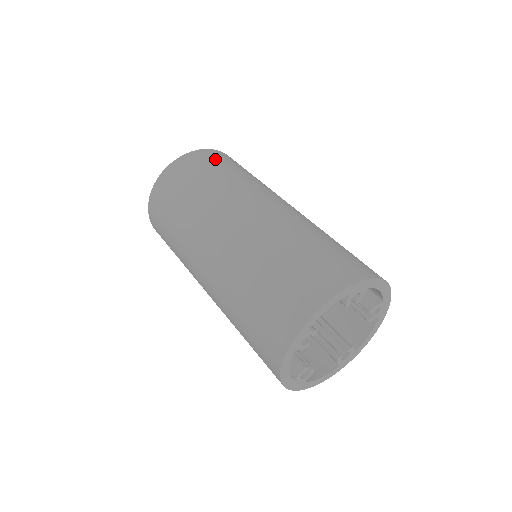
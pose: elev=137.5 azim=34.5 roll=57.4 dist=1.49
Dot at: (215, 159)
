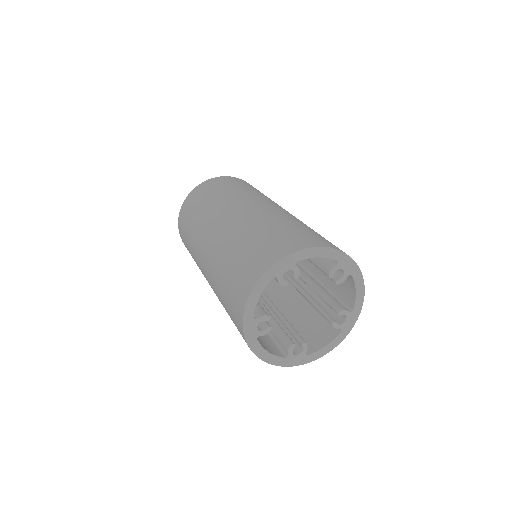
Dot at: (205, 190)
